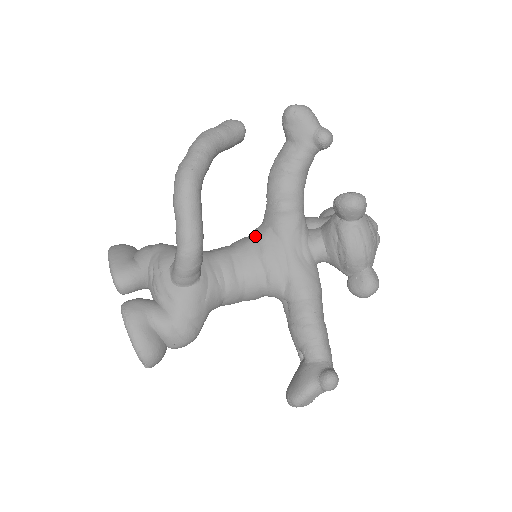
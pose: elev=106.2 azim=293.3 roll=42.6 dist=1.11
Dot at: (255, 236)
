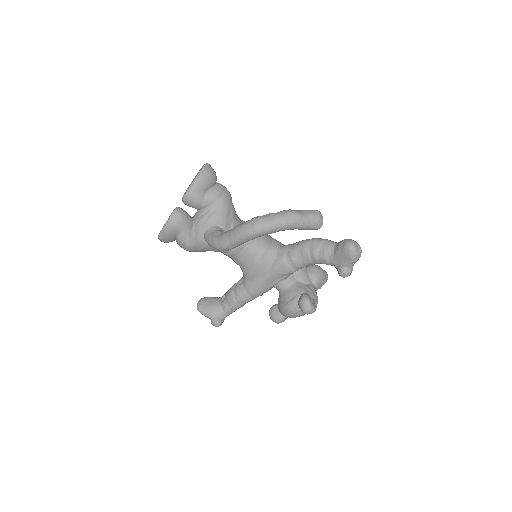
Dot at: (266, 251)
